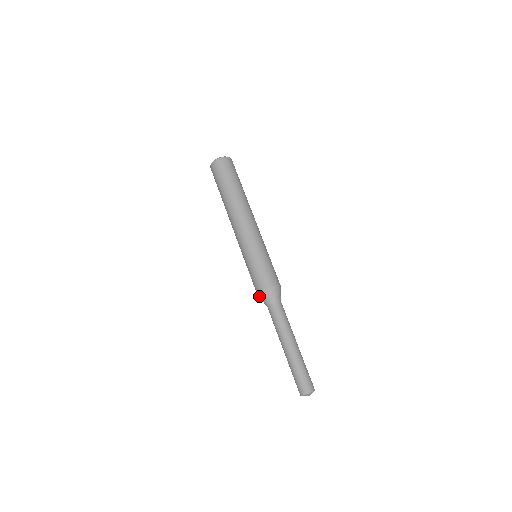
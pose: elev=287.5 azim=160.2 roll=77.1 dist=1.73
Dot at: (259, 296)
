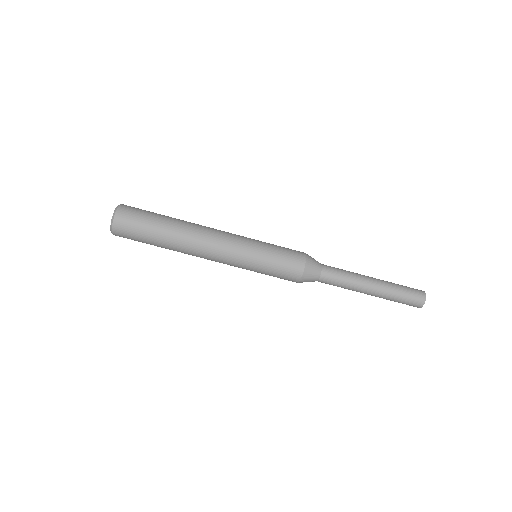
Dot at: (300, 282)
